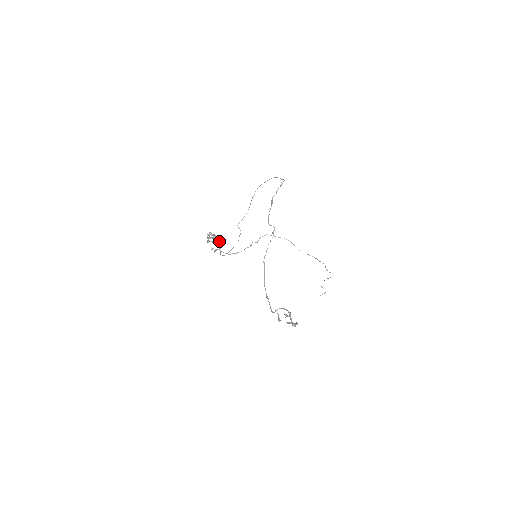
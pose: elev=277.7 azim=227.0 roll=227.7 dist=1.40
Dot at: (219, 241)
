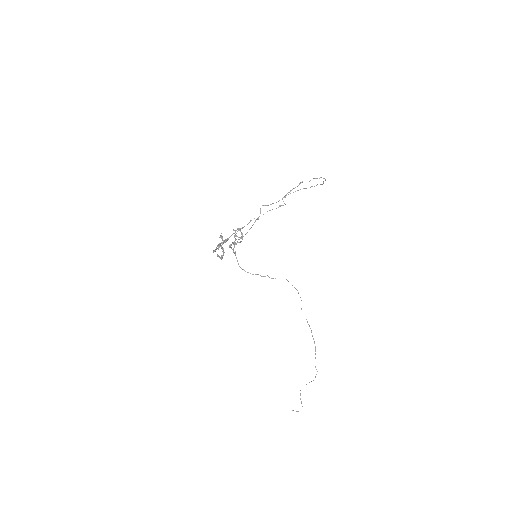
Dot at: (241, 241)
